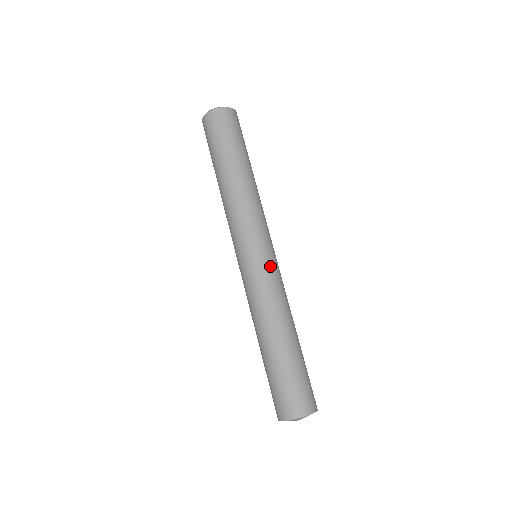
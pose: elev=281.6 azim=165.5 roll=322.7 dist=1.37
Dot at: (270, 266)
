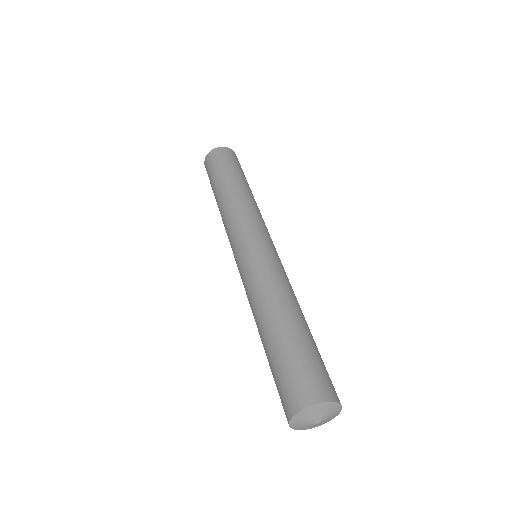
Dot at: (267, 253)
